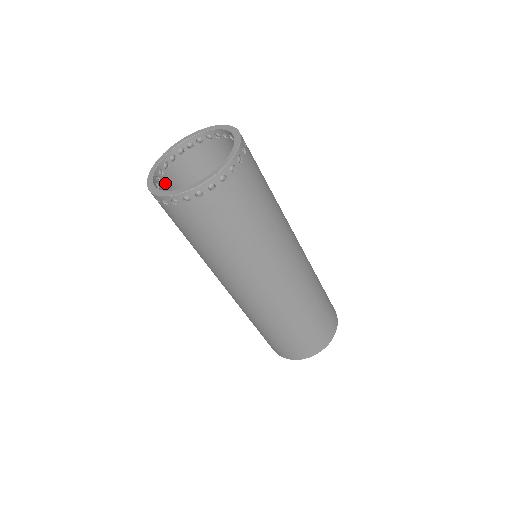
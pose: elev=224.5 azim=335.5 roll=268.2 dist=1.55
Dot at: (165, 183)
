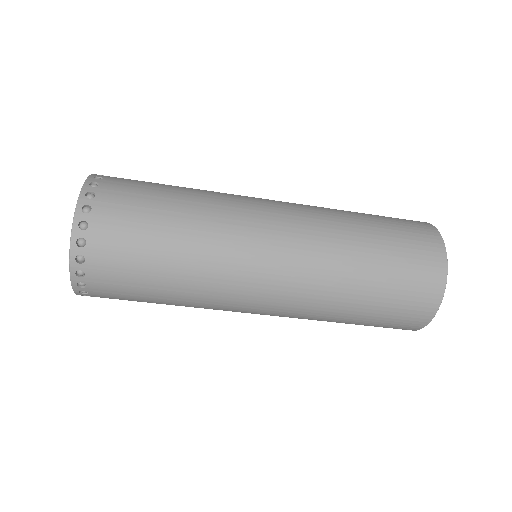
Dot at: occluded
